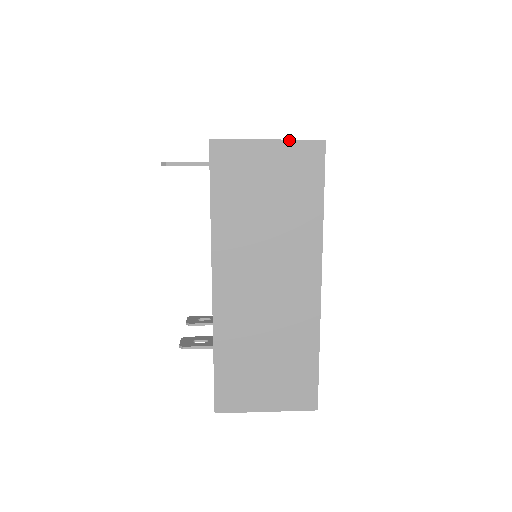
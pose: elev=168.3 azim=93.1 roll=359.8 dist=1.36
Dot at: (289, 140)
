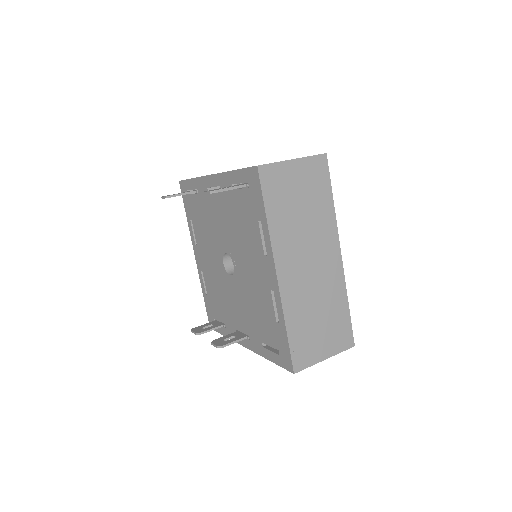
Dot at: (306, 157)
